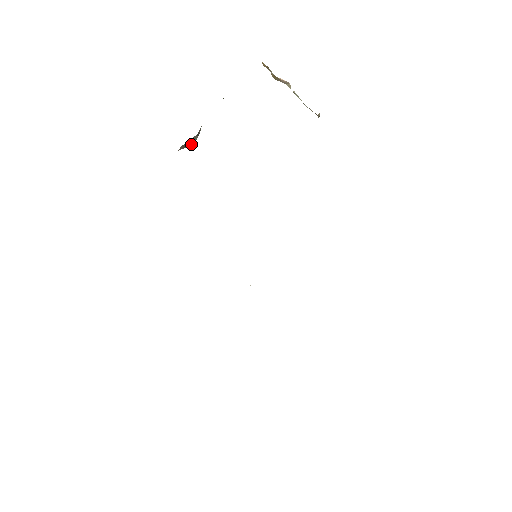
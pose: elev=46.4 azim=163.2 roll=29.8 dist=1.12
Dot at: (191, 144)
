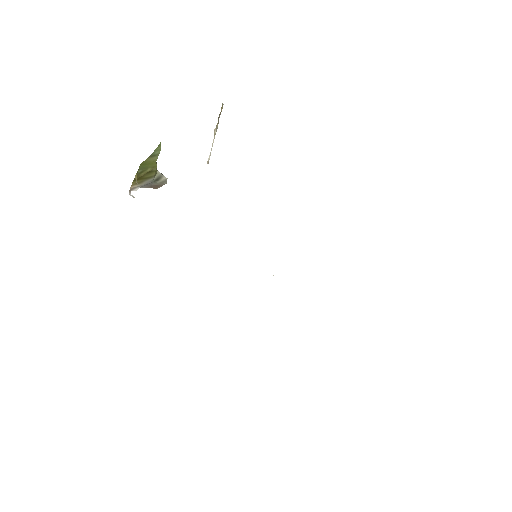
Dot at: (164, 183)
